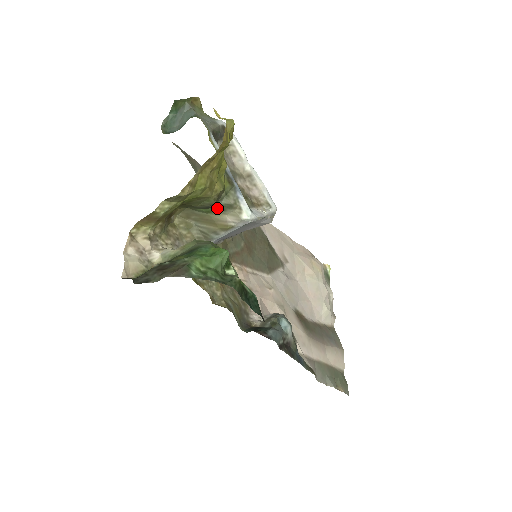
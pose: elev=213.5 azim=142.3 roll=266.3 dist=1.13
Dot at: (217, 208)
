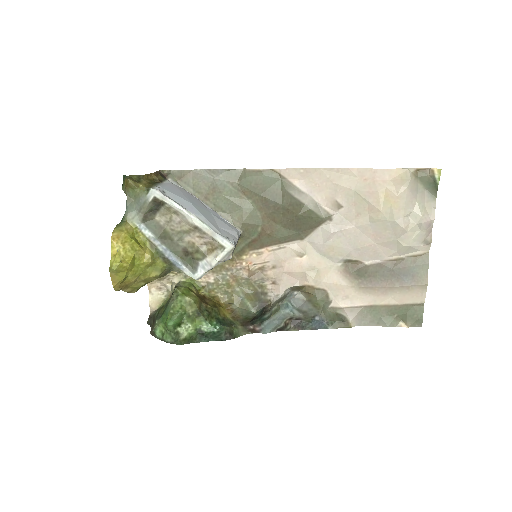
Dot at: occluded
